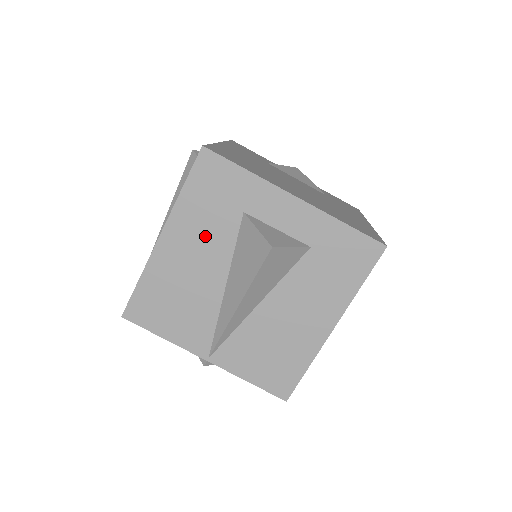
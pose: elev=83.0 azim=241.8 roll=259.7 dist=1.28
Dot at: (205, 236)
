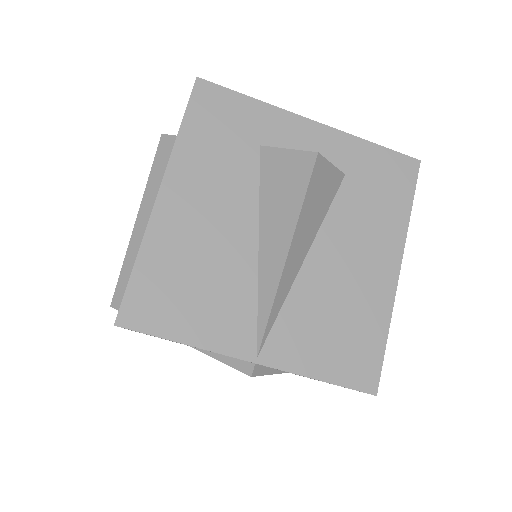
Dot at: (219, 182)
